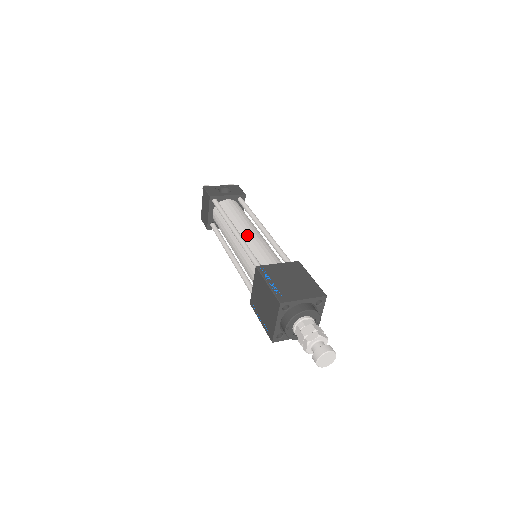
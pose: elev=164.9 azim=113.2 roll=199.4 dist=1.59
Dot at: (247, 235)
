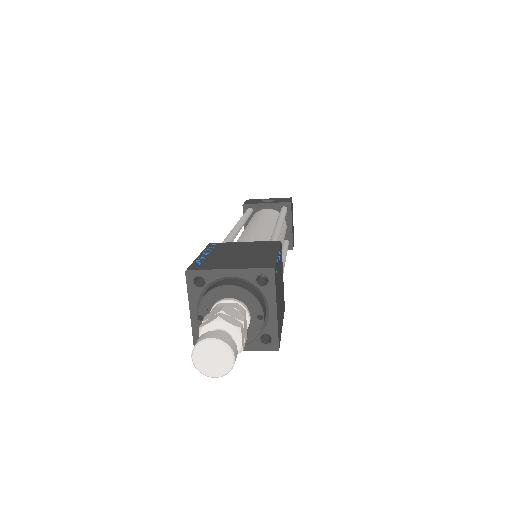
Dot at: (249, 229)
